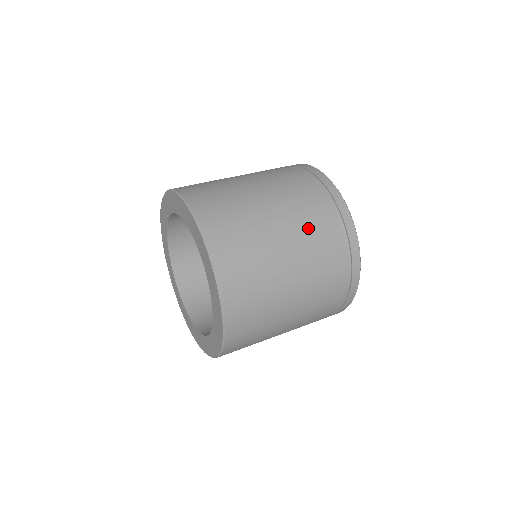
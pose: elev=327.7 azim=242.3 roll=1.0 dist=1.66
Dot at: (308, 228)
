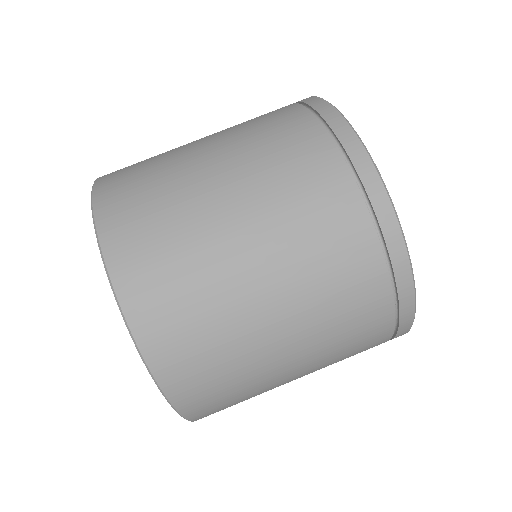
Dot at: (329, 316)
